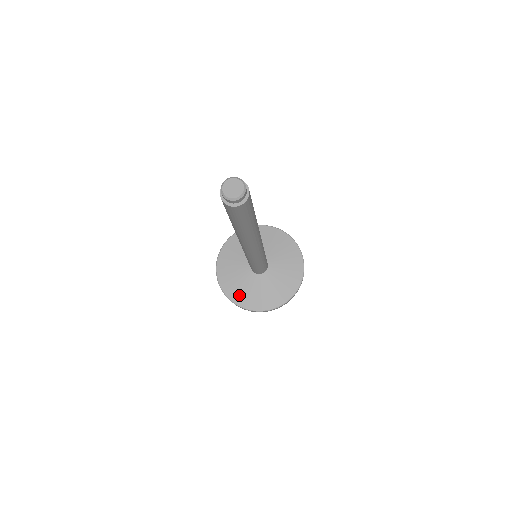
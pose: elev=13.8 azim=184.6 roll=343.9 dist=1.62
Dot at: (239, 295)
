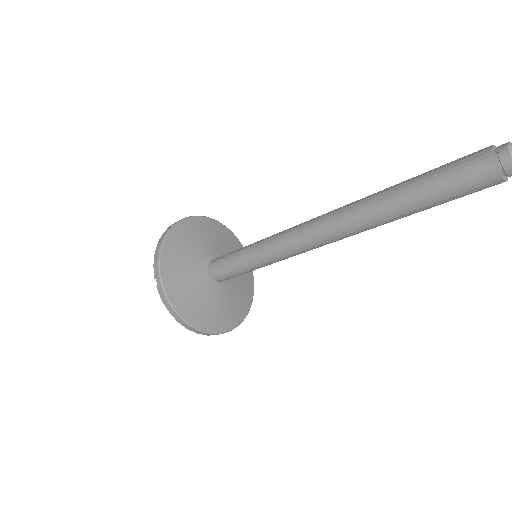
Dot at: (173, 261)
